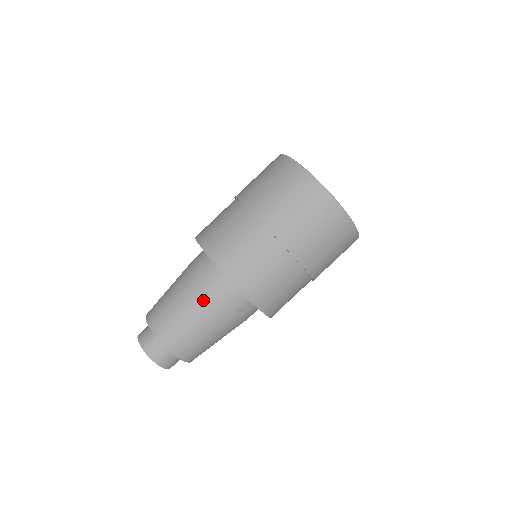
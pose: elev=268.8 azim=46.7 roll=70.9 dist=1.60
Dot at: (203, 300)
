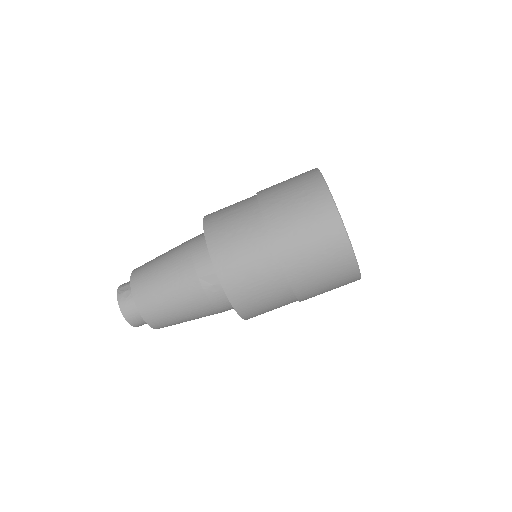
Dot at: (180, 254)
